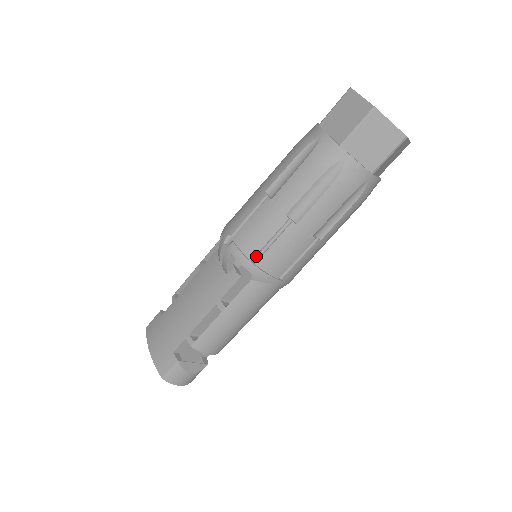
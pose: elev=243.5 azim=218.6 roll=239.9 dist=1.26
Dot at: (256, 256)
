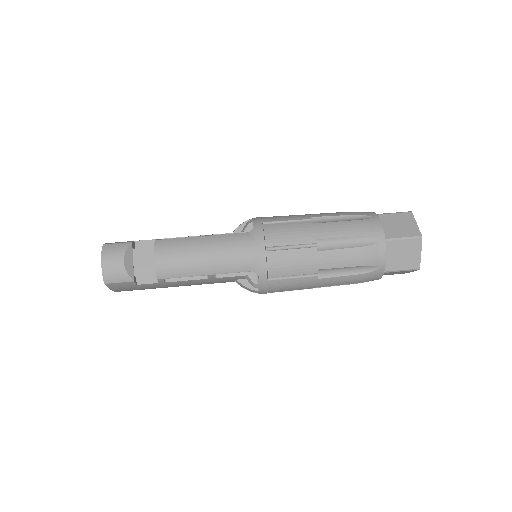
Dot at: (268, 223)
